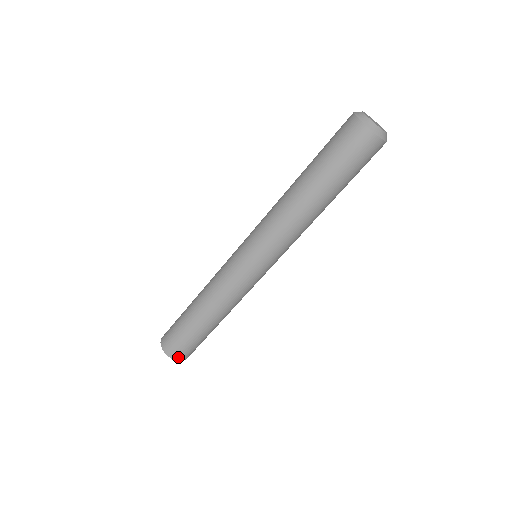
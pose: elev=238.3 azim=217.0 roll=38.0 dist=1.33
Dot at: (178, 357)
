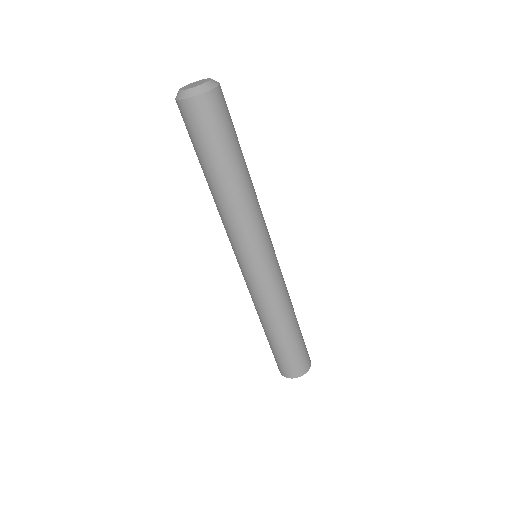
Dot at: (288, 374)
